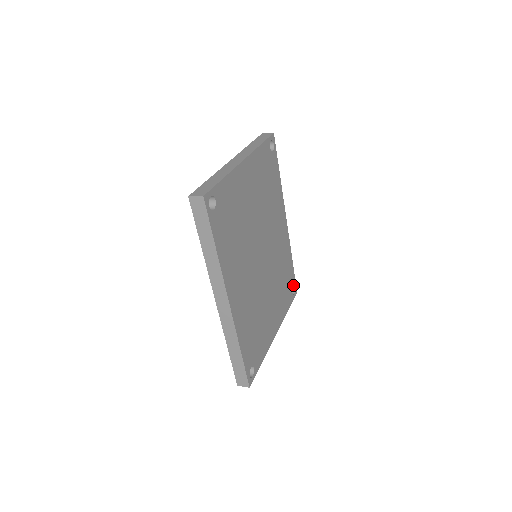
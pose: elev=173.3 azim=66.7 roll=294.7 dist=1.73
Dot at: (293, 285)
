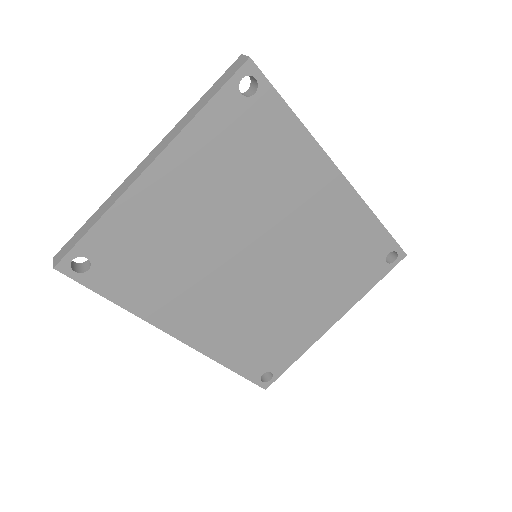
Dot at: (389, 251)
